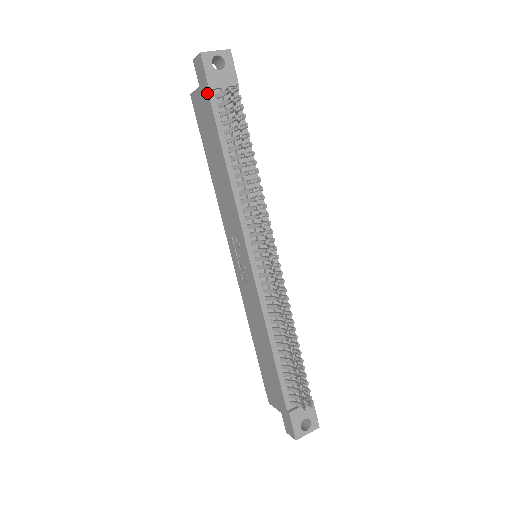
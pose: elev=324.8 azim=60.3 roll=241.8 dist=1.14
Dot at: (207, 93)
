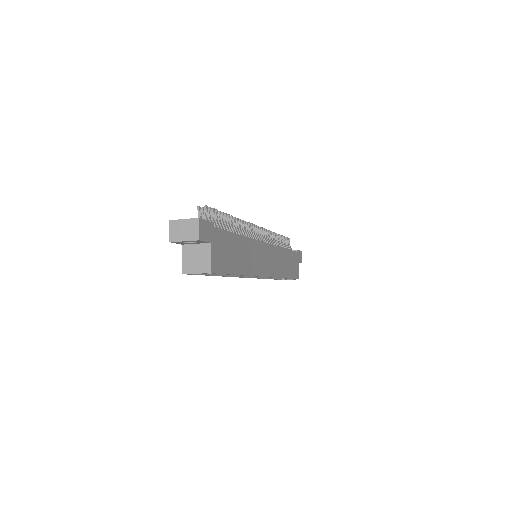
Dot at: occluded
